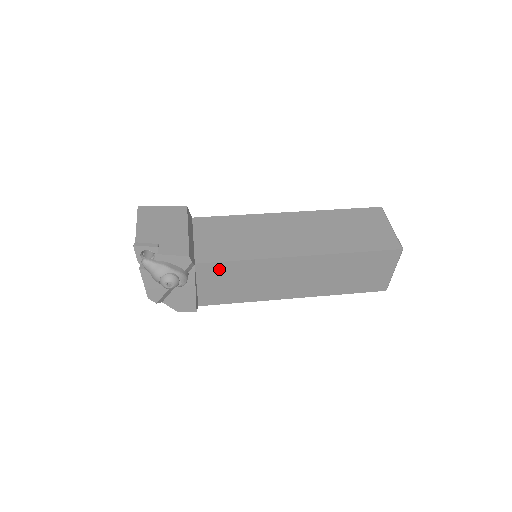
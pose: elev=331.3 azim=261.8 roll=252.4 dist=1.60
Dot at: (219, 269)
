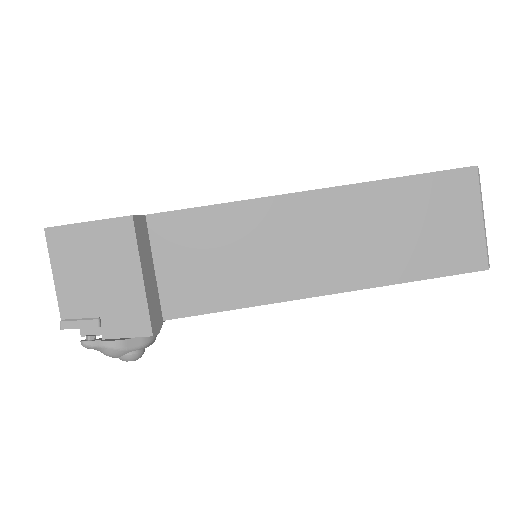
Dot at: occluded
